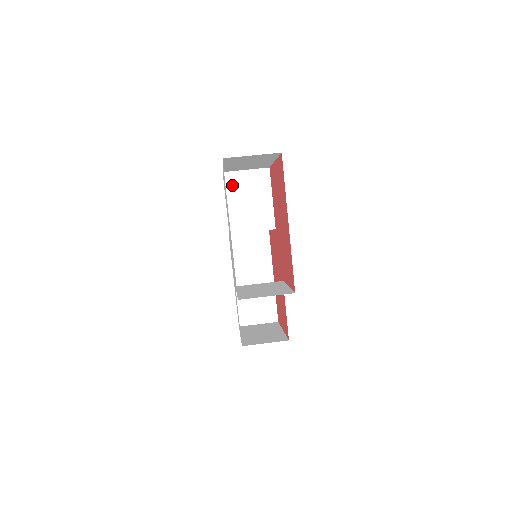
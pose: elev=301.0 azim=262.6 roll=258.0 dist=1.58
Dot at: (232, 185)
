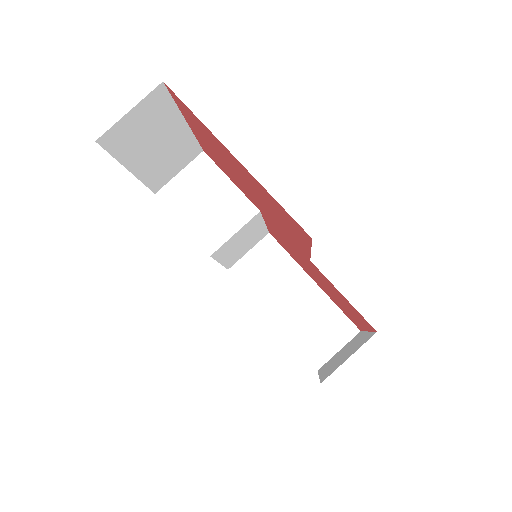
Dot at: (175, 200)
